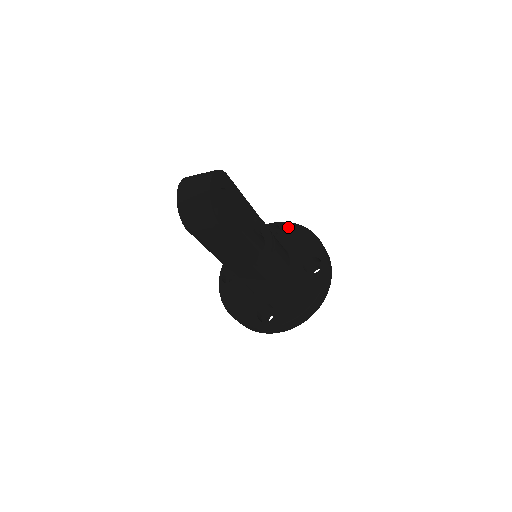
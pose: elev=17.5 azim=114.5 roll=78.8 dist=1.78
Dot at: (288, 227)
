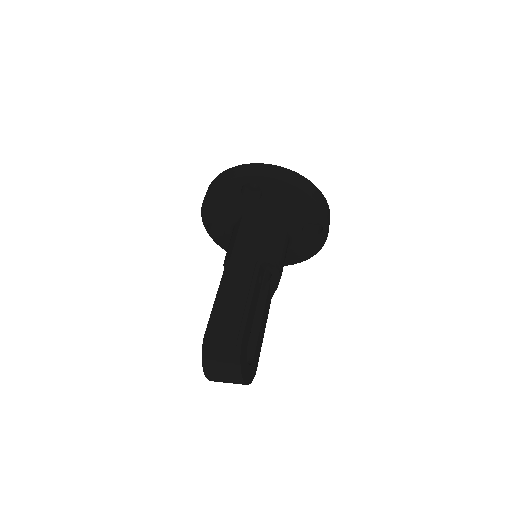
Dot at: (272, 189)
